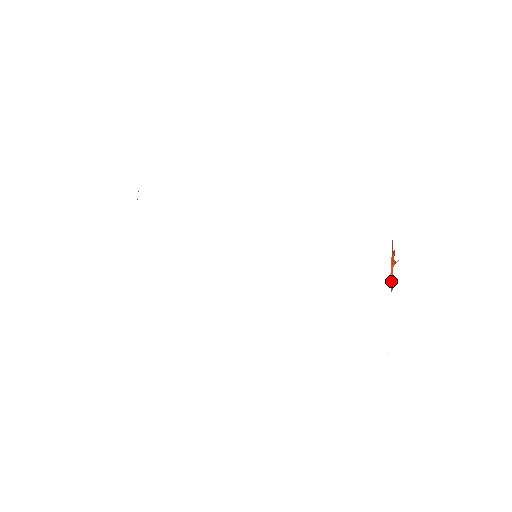
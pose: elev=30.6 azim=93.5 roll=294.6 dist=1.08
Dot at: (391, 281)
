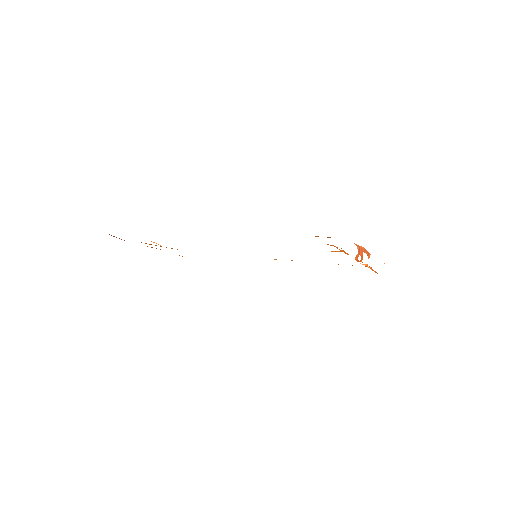
Dot at: occluded
